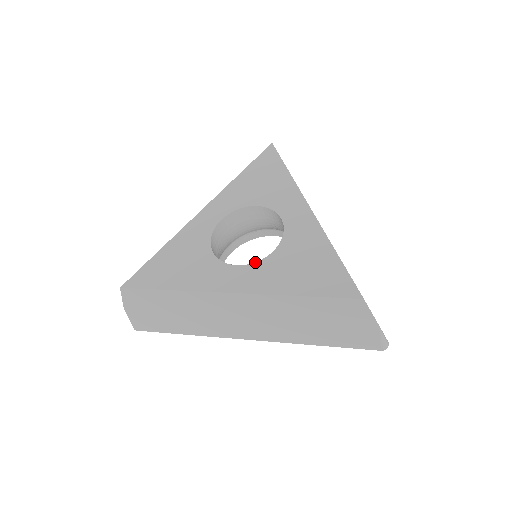
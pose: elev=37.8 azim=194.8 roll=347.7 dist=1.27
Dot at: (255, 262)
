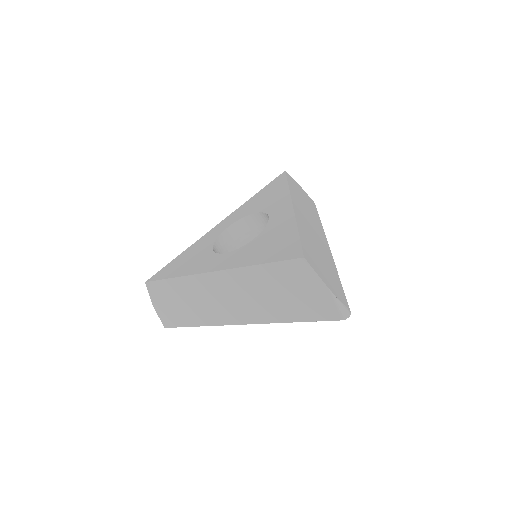
Dot at: (237, 249)
